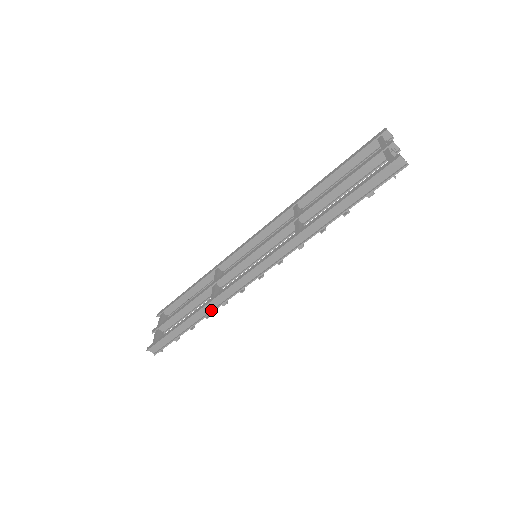
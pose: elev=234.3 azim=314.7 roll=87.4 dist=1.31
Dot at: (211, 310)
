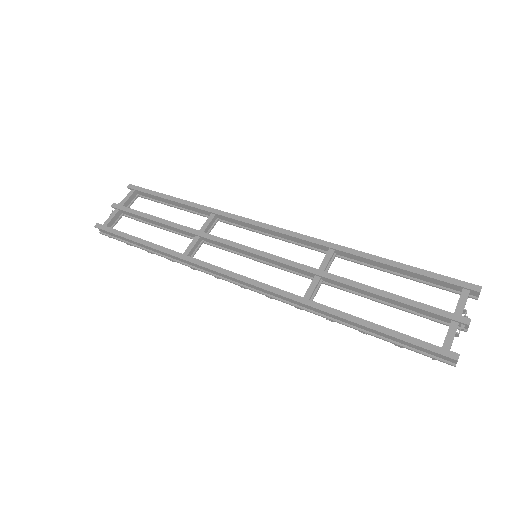
Dot at: (177, 260)
